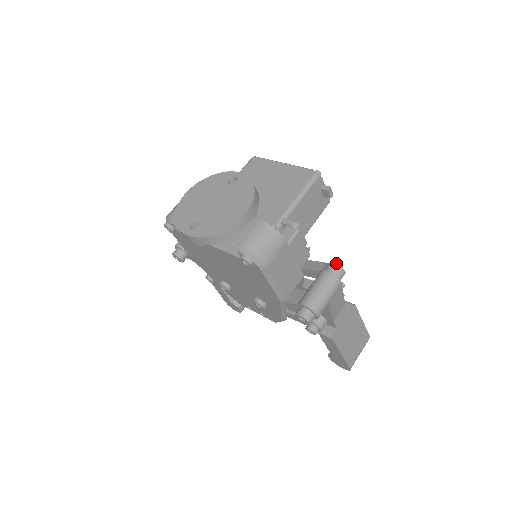
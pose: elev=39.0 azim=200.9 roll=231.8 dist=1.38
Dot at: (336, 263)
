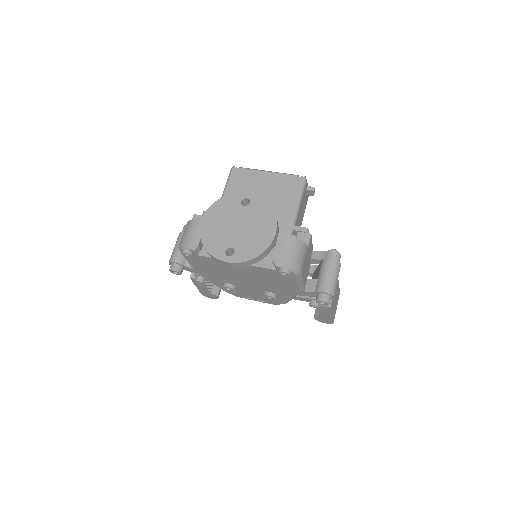
Dot at: (332, 250)
